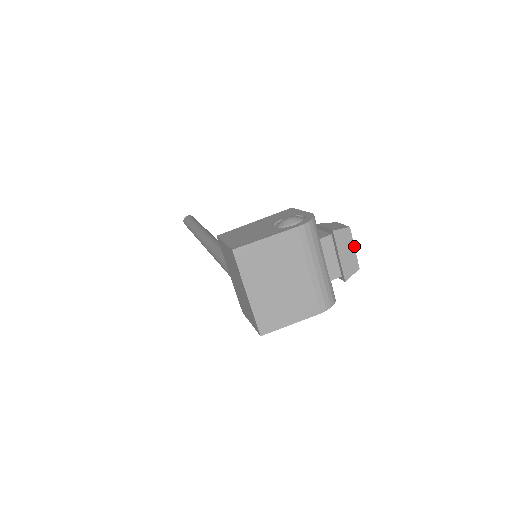
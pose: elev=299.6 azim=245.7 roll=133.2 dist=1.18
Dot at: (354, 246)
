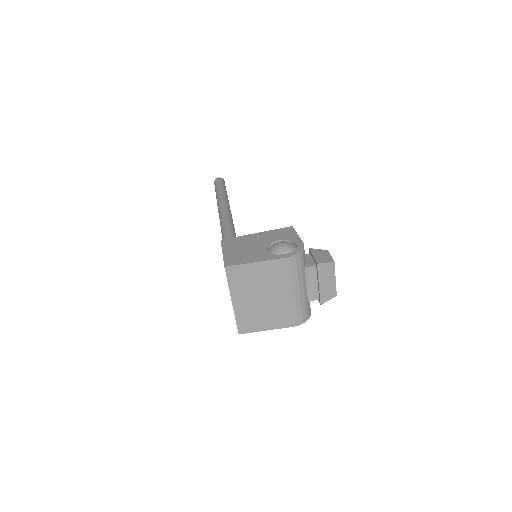
Dot at: (335, 277)
